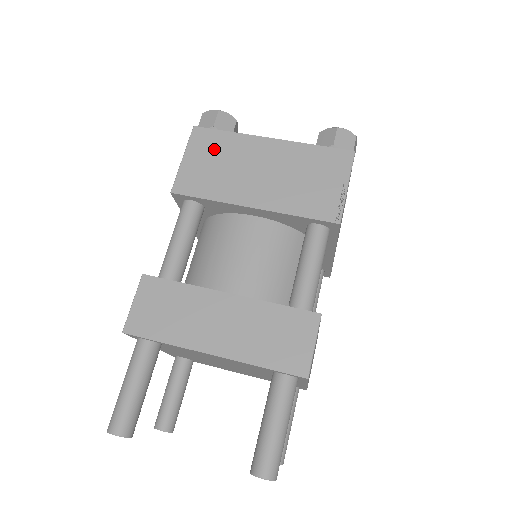
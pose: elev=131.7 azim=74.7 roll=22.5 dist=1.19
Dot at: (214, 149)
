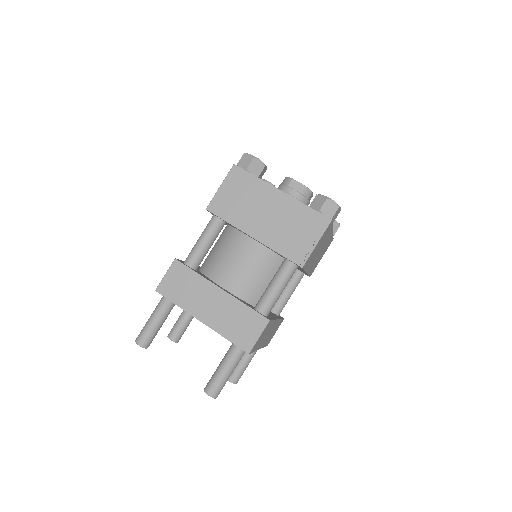
Dot at: (242, 186)
